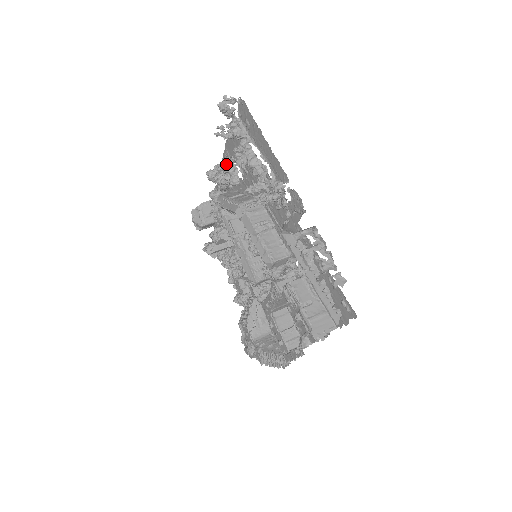
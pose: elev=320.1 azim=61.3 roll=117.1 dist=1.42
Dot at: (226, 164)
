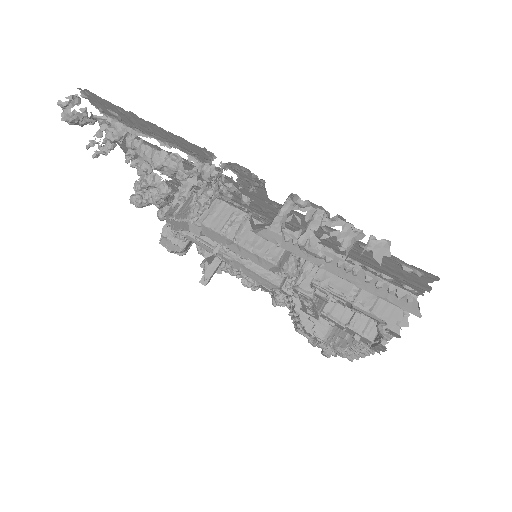
Dot at: occluded
